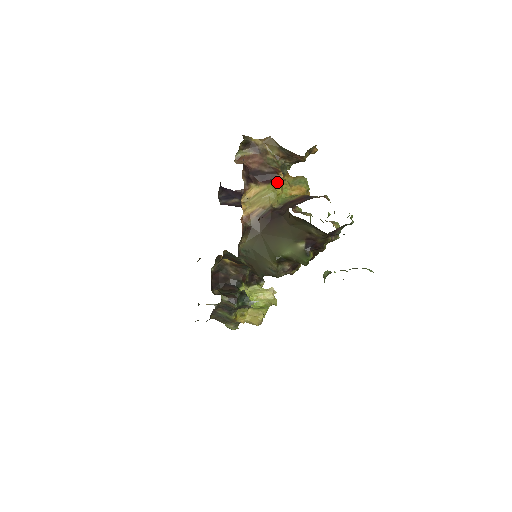
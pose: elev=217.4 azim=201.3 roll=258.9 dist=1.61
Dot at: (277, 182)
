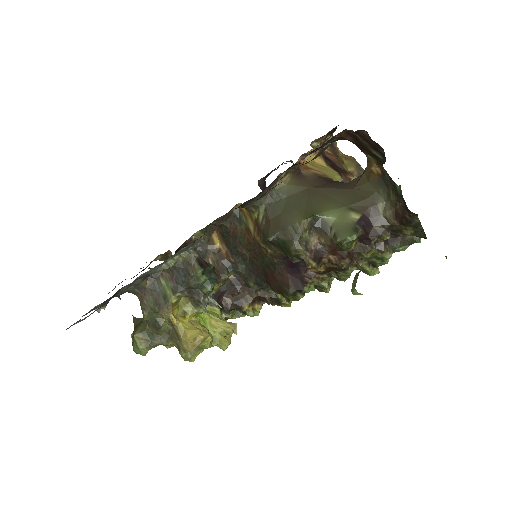
Dot at: (345, 179)
